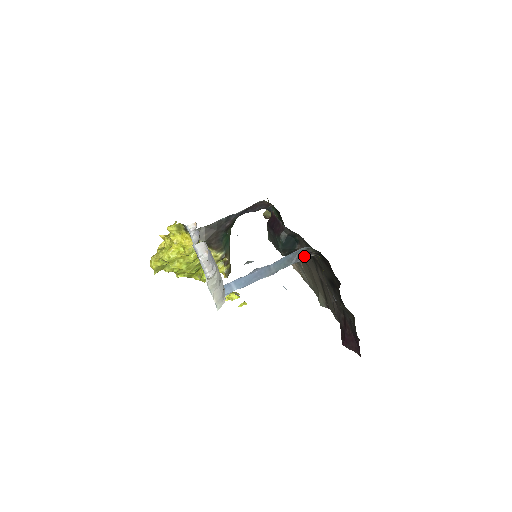
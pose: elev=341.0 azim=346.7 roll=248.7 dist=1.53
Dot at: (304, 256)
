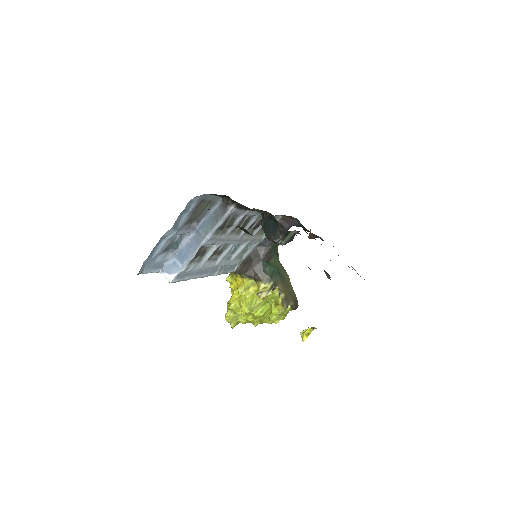
Dot at: (225, 210)
